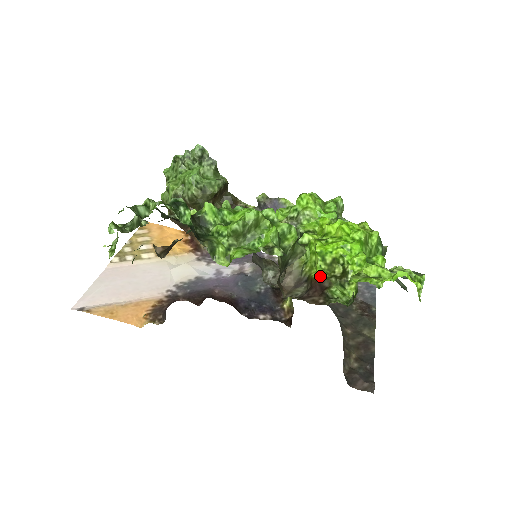
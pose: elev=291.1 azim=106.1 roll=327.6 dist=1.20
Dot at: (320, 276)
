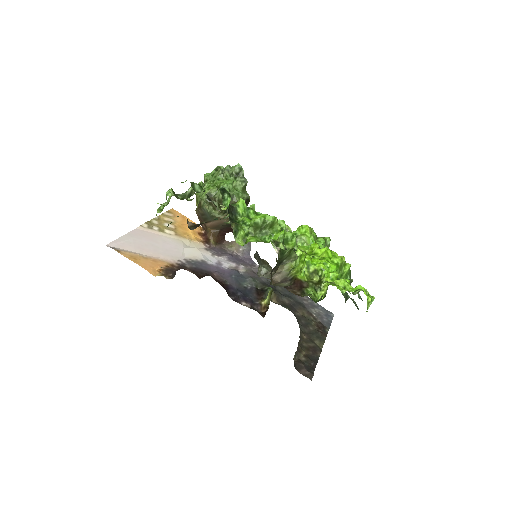
Dot at: (302, 278)
